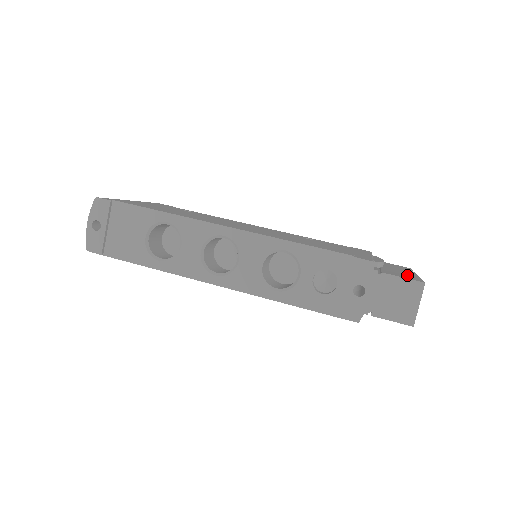
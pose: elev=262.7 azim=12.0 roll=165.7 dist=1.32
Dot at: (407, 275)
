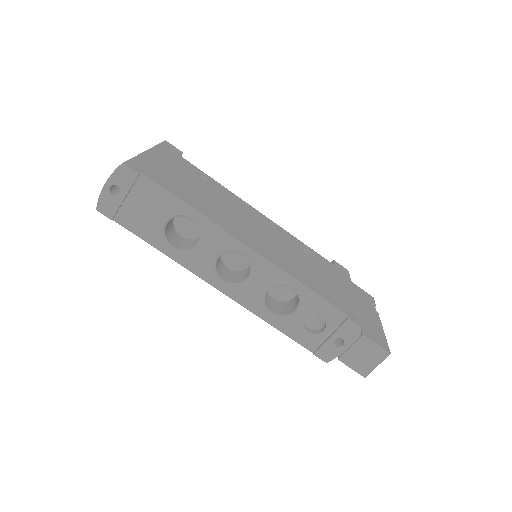
Dot at: (377, 332)
